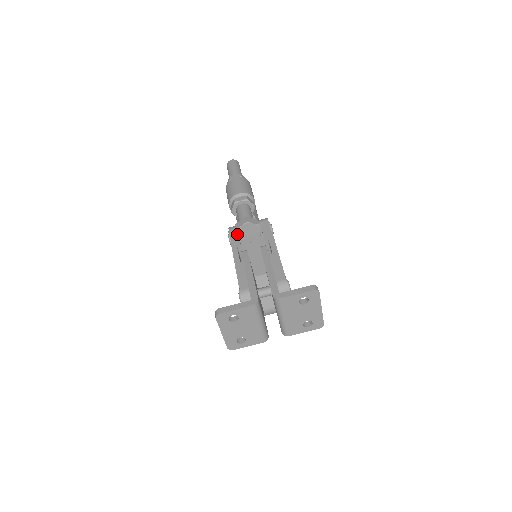
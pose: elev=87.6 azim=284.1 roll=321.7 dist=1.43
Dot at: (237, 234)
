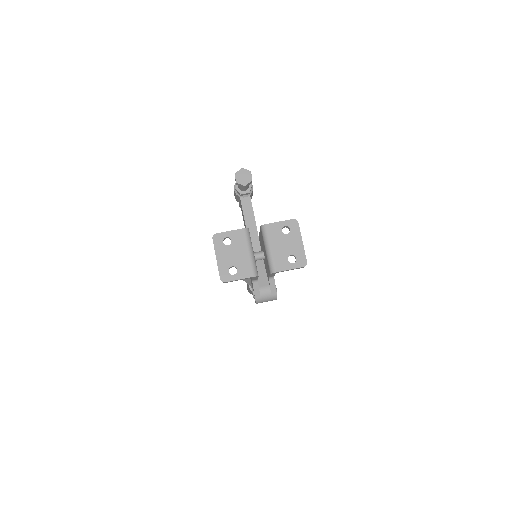
Dot at: (235, 177)
